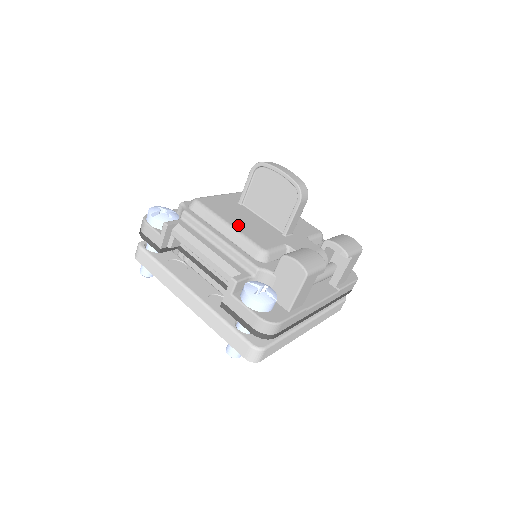
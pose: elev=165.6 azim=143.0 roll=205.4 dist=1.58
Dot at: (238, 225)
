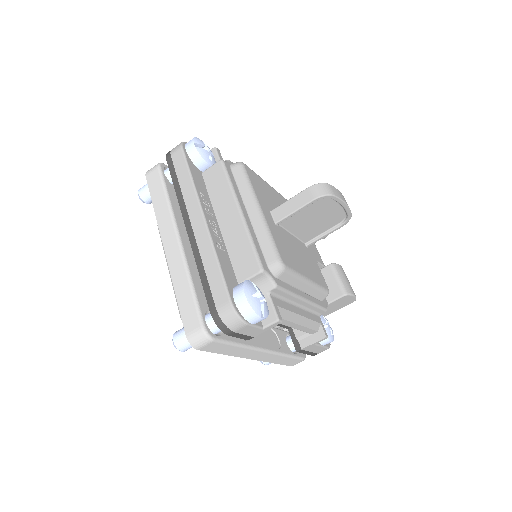
Dot at: (309, 273)
